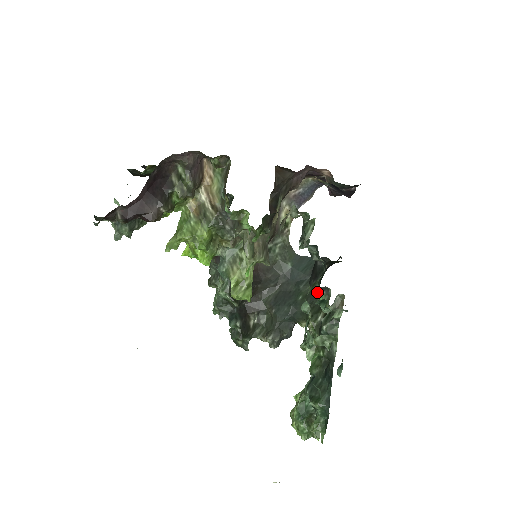
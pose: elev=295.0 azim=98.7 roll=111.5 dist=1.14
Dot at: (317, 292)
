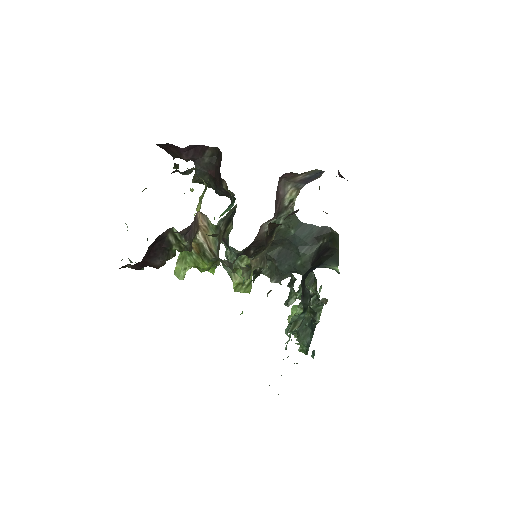
Dot at: occluded
